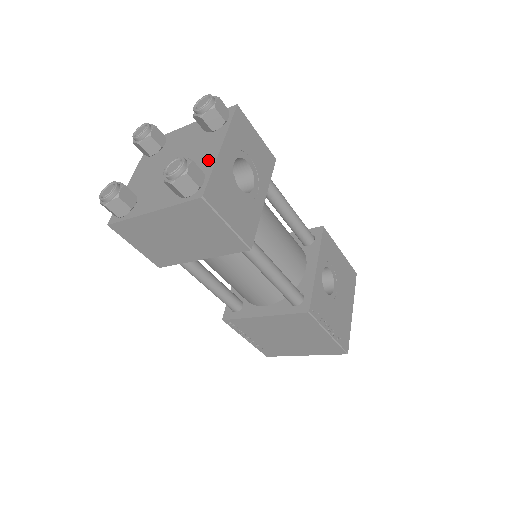
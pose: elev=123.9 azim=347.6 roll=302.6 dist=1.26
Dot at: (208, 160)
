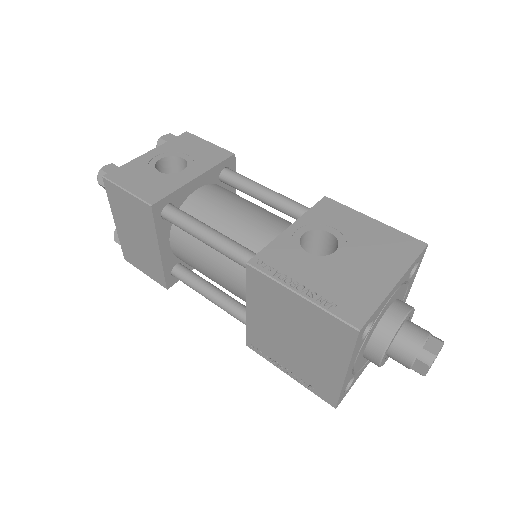
Dot at: occluded
